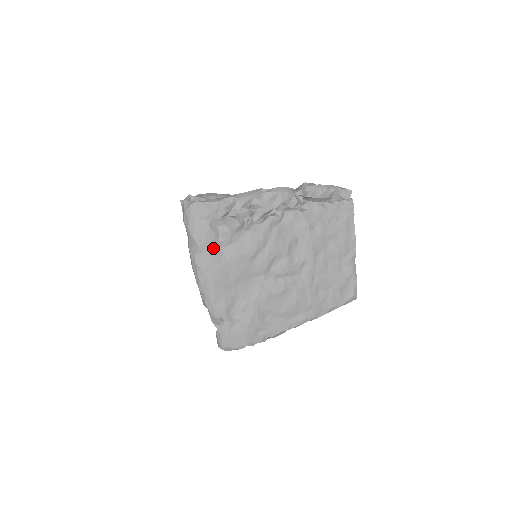
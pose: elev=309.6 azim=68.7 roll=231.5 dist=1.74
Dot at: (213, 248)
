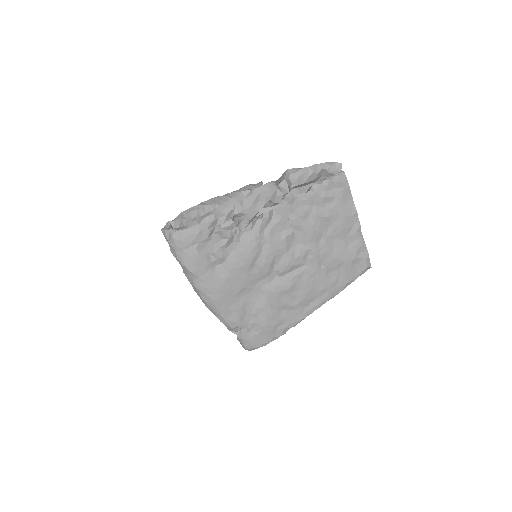
Dot at: (208, 270)
